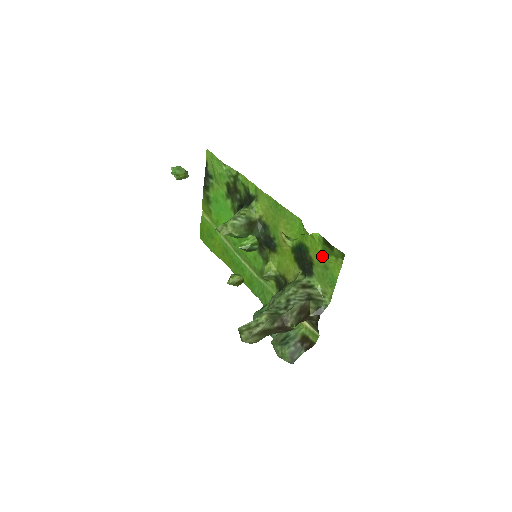
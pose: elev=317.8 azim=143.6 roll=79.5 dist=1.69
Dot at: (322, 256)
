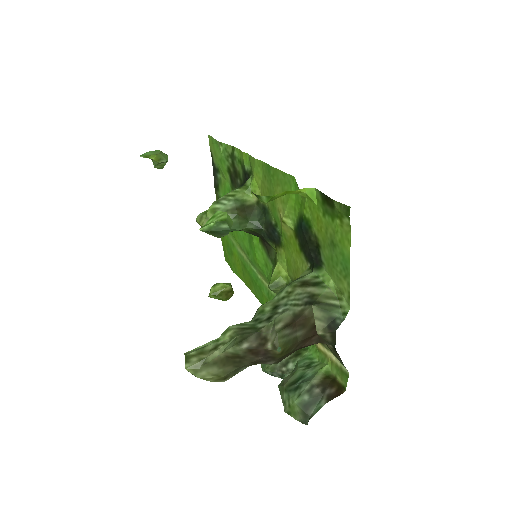
Dot at: (325, 226)
